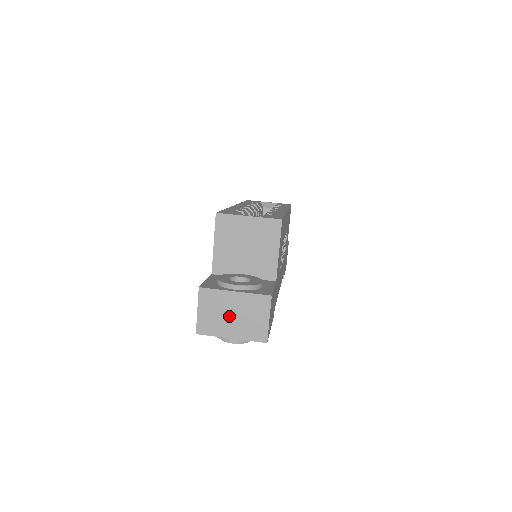
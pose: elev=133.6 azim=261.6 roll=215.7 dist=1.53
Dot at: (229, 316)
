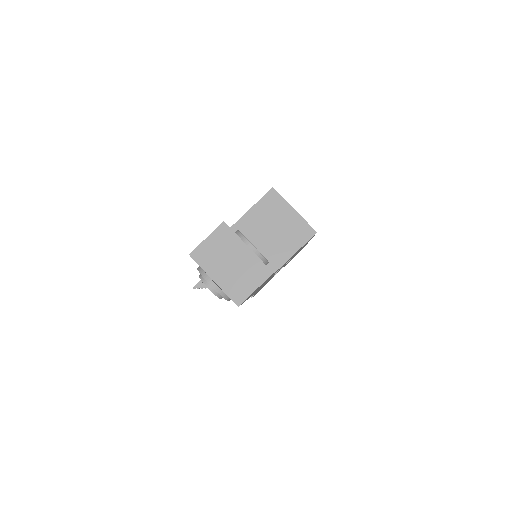
Dot at: (227, 262)
